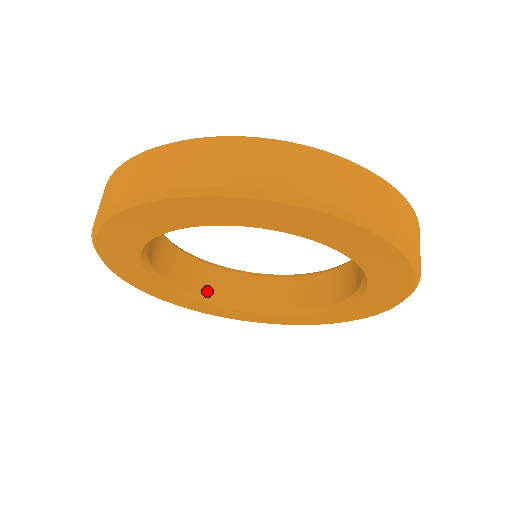
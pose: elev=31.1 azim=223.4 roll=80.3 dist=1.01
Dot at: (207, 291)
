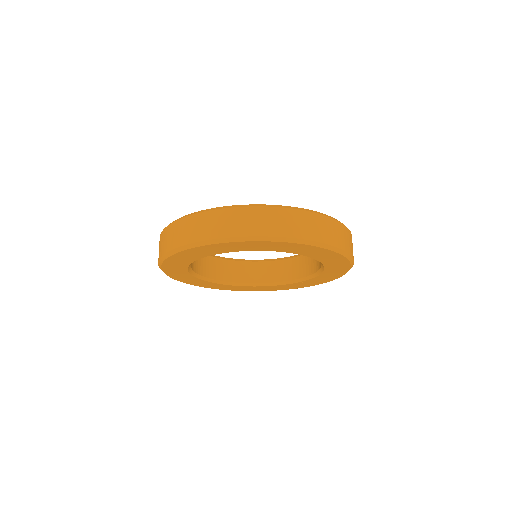
Dot at: (224, 277)
